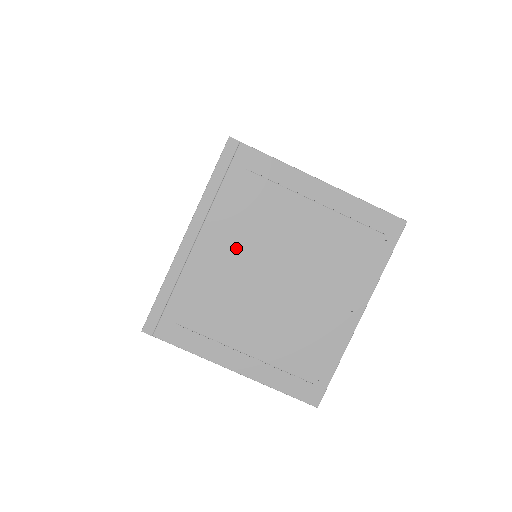
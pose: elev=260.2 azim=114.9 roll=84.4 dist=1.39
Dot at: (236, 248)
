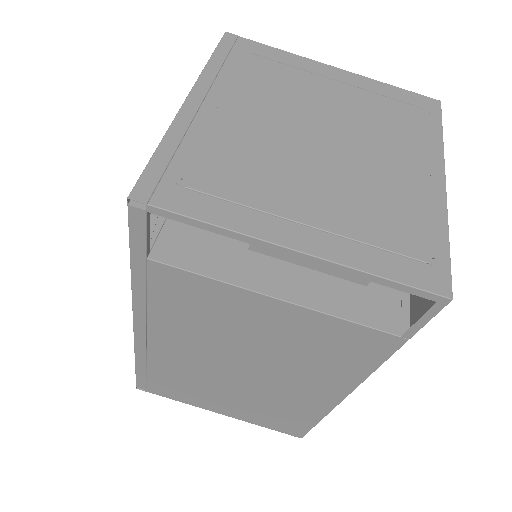
Dot at: (258, 112)
